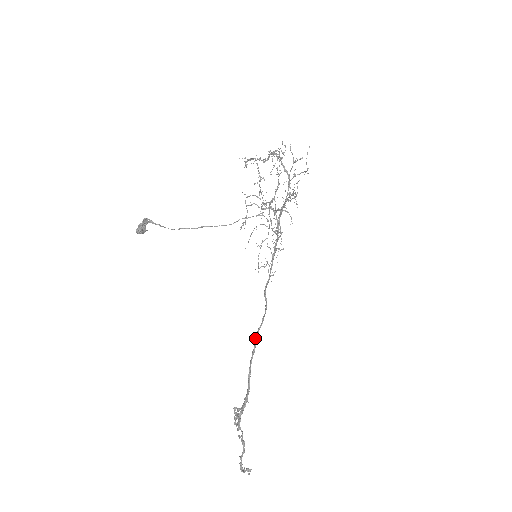
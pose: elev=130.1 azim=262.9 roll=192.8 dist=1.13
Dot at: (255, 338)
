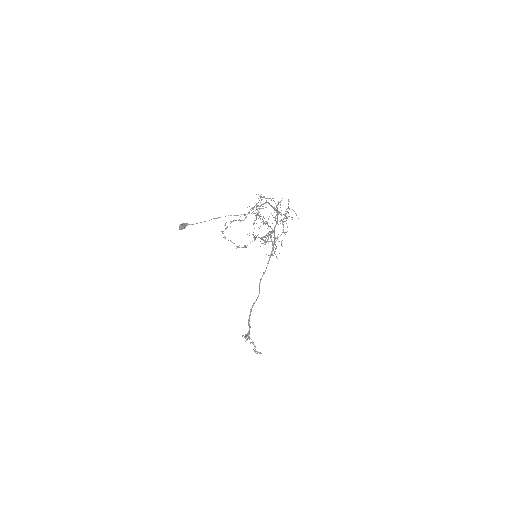
Dot at: (250, 309)
